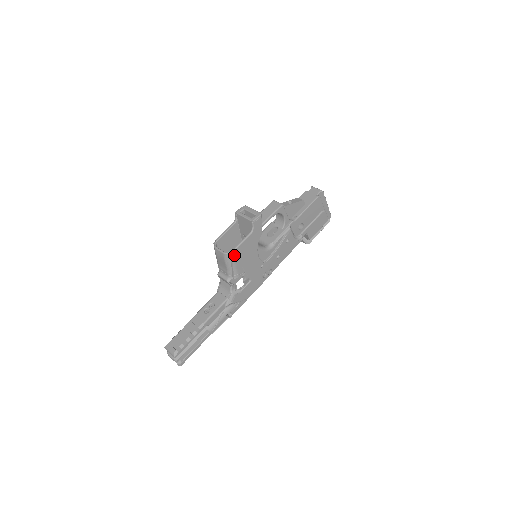
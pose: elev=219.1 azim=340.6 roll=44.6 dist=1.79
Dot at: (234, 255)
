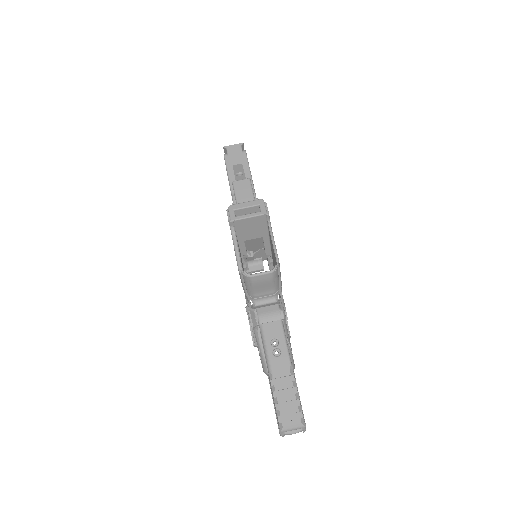
Dot at: (279, 265)
